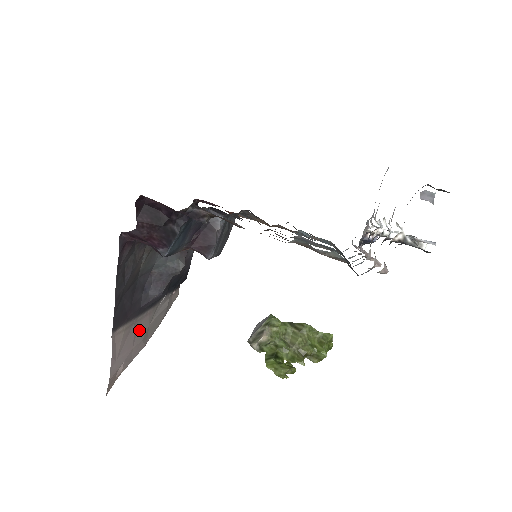
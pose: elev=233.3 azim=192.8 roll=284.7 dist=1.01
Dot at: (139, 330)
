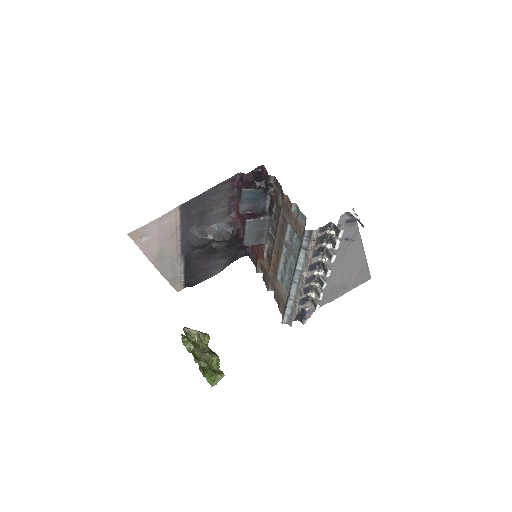
Dot at: (168, 244)
